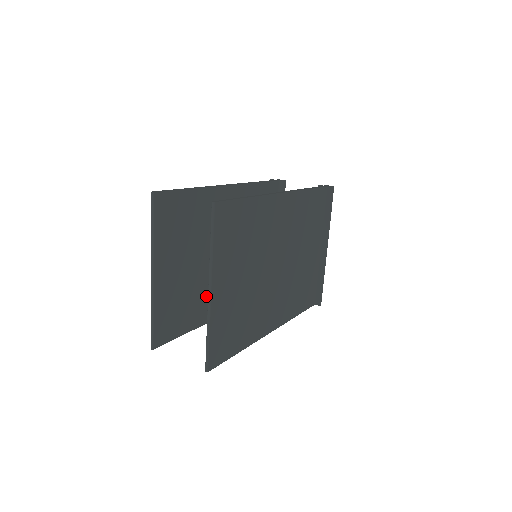
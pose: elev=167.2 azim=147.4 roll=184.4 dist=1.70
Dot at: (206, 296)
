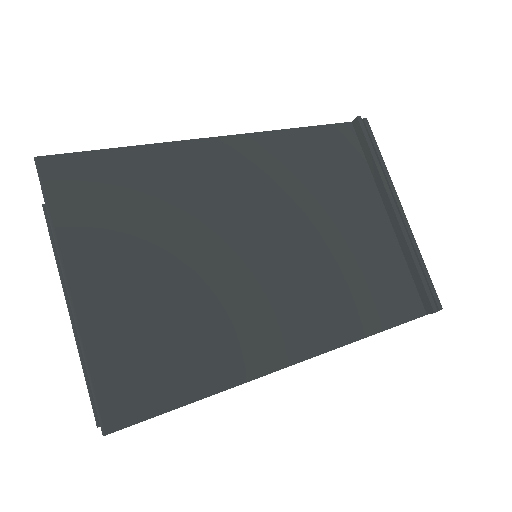
Dot at: occluded
